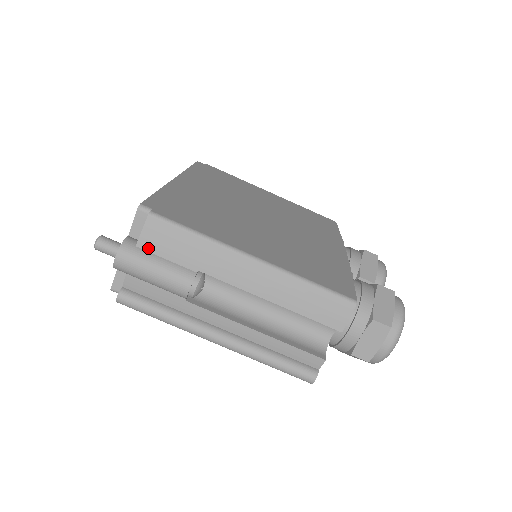
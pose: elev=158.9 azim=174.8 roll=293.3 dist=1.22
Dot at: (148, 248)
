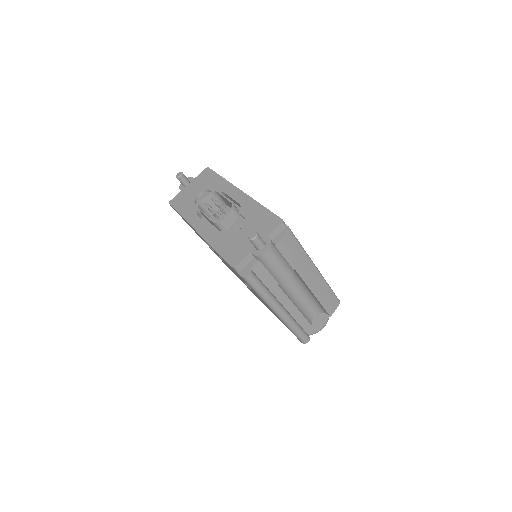
Dot at: (280, 249)
